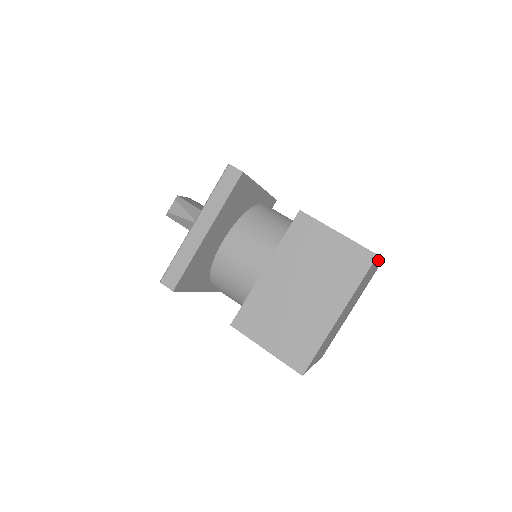
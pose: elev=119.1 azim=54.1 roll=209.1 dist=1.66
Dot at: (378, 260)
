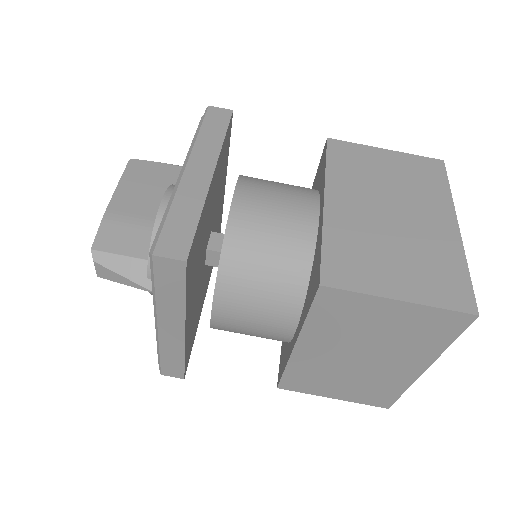
Dot at: (460, 243)
